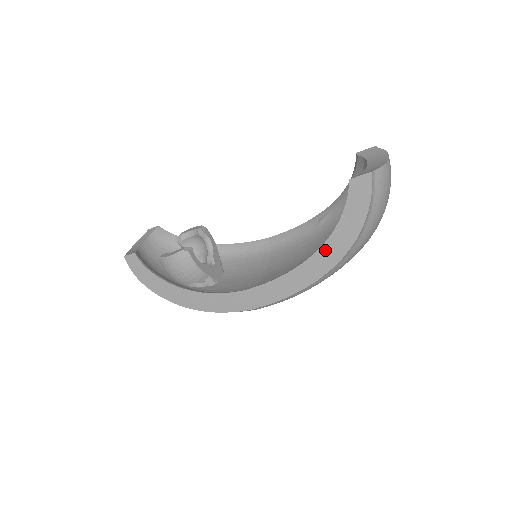
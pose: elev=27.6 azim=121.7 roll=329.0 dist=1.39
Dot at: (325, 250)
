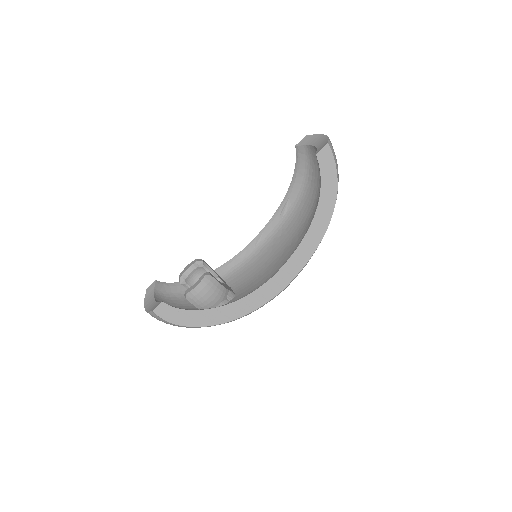
Dot at: (320, 211)
